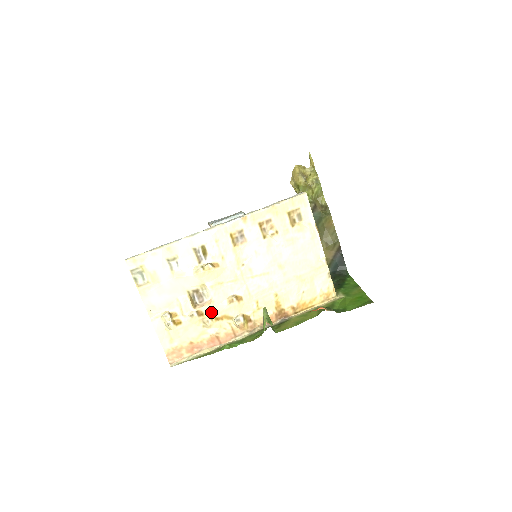
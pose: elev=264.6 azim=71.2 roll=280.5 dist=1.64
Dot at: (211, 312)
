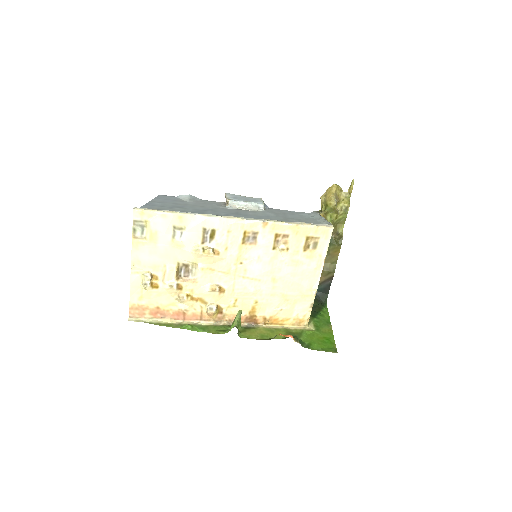
Dot at: (190, 290)
